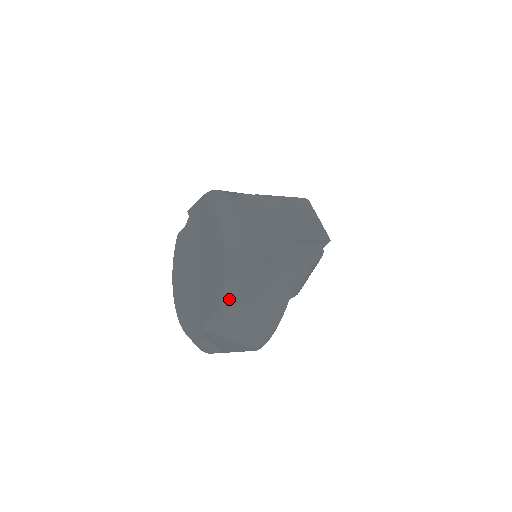
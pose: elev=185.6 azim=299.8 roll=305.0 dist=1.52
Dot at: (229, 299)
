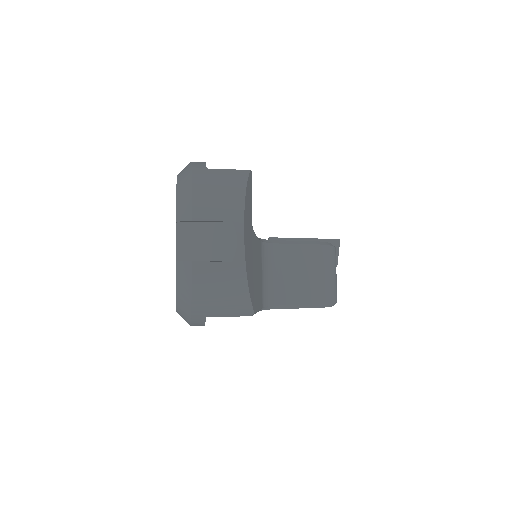
Dot at: (181, 198)
